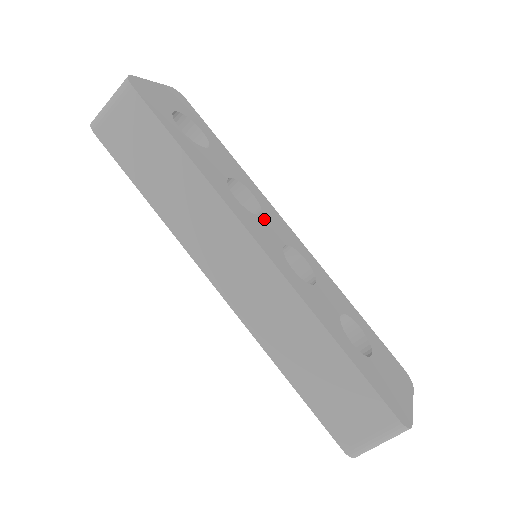
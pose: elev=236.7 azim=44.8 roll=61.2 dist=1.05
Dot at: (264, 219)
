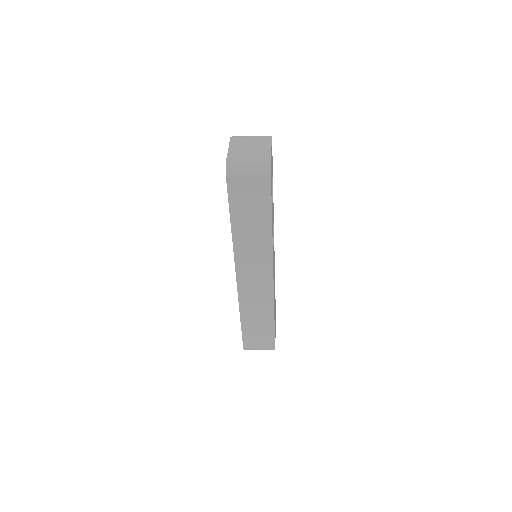
Dot at: occluded
